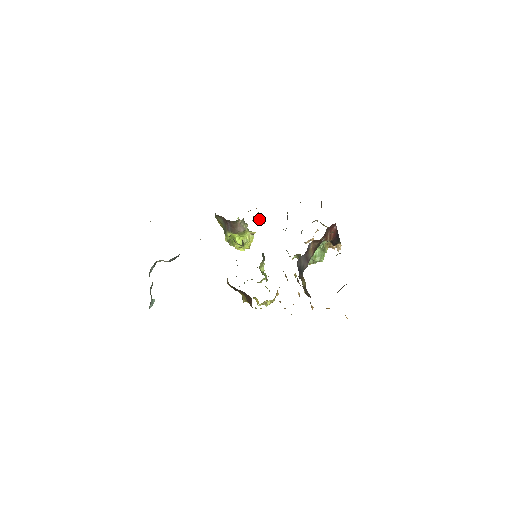
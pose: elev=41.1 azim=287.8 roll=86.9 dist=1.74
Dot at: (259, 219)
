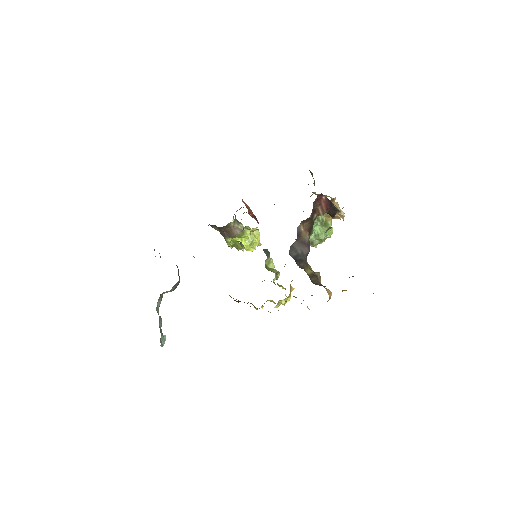
Dot at: occluded
